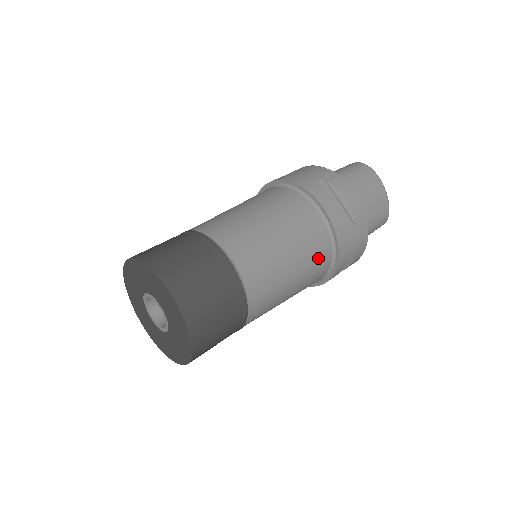
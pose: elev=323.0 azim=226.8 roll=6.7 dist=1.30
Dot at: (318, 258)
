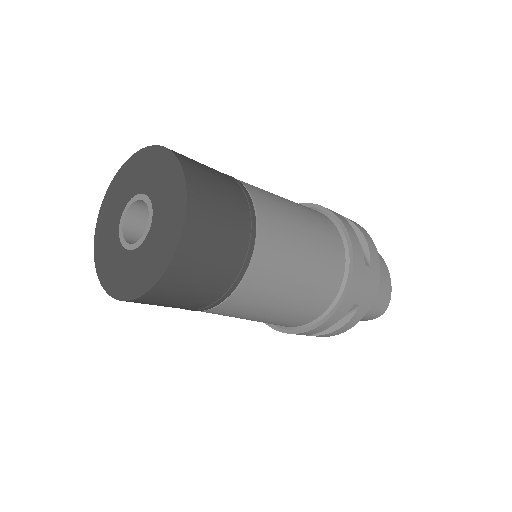
Dot at: (330, 271)
